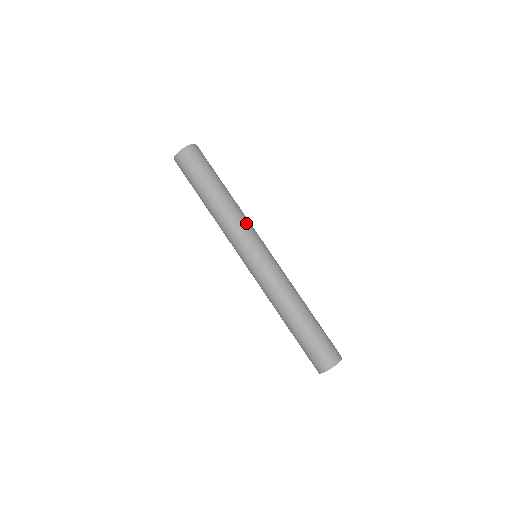
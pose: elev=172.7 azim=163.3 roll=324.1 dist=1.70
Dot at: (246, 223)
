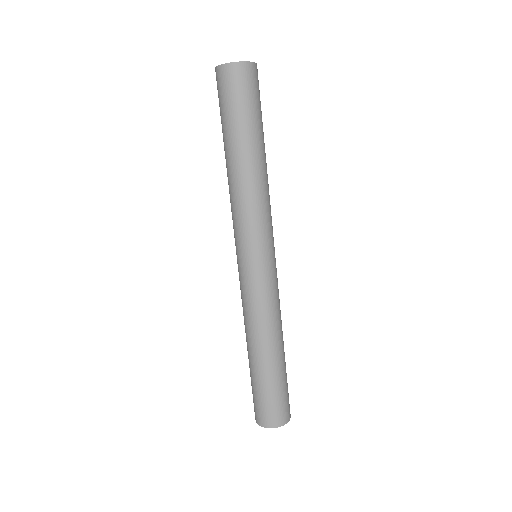
Dot at: (255, 214)
